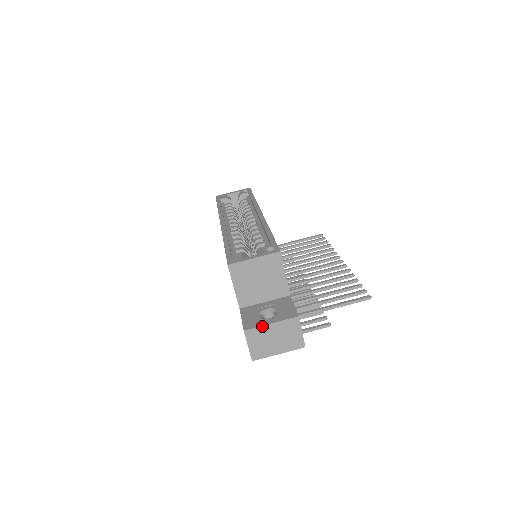
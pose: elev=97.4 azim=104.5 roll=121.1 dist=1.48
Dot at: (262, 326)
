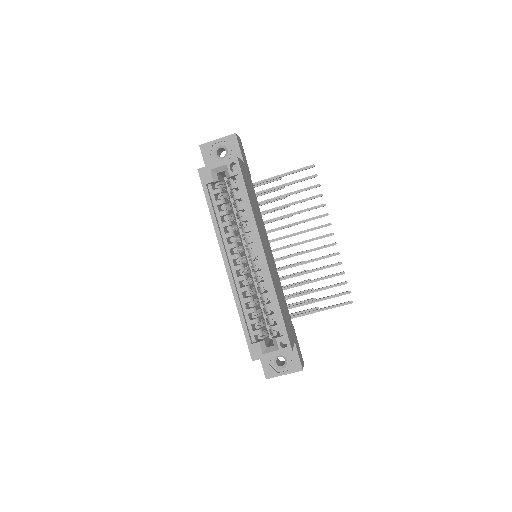
Dot at: occluded
